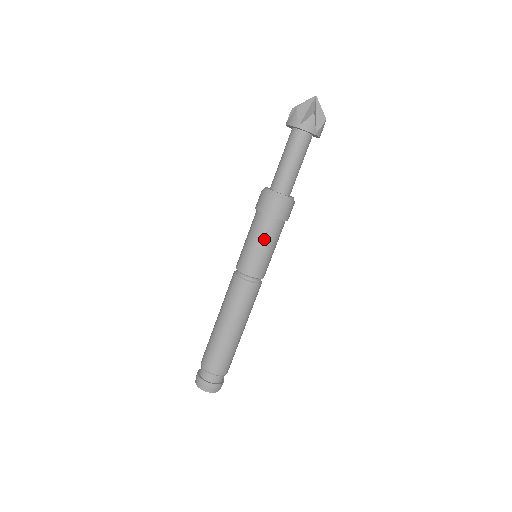
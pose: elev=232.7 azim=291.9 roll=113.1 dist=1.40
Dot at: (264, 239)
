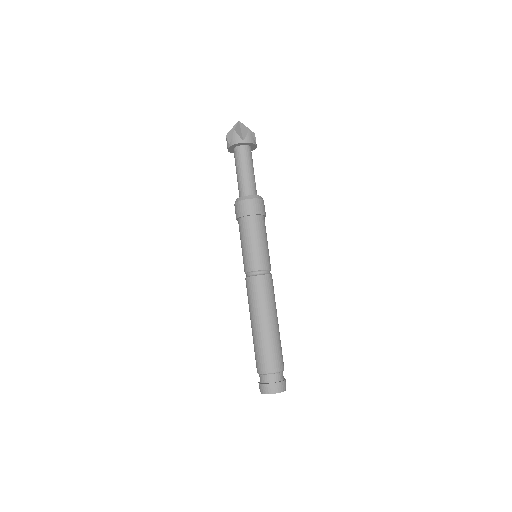
Dot at: (247, 236)
